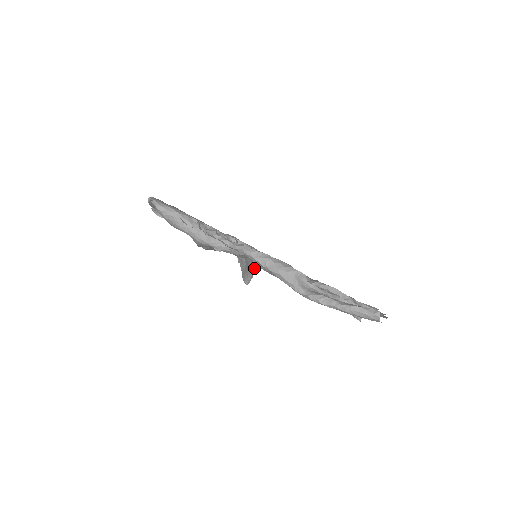
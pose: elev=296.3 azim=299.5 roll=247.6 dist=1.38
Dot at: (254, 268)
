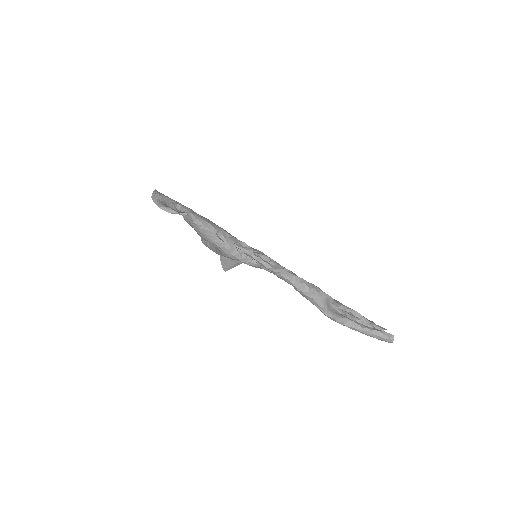
Dot at: occluded
